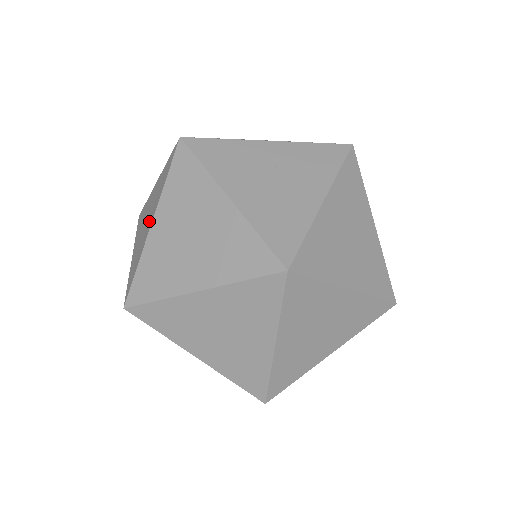
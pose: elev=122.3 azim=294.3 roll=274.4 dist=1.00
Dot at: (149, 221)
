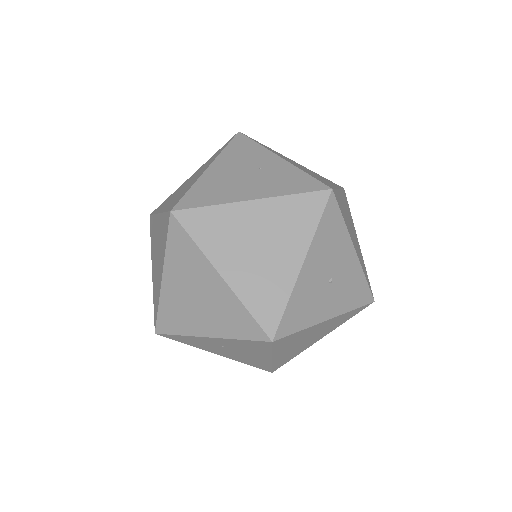
Dot at: occluded
